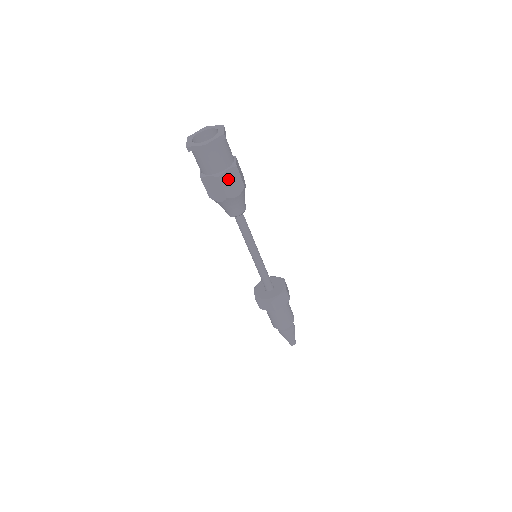
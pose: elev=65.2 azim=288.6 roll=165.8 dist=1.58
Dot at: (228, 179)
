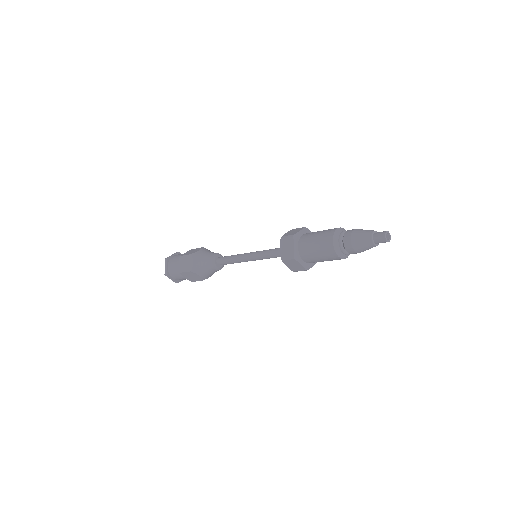
Dot at: occluded
